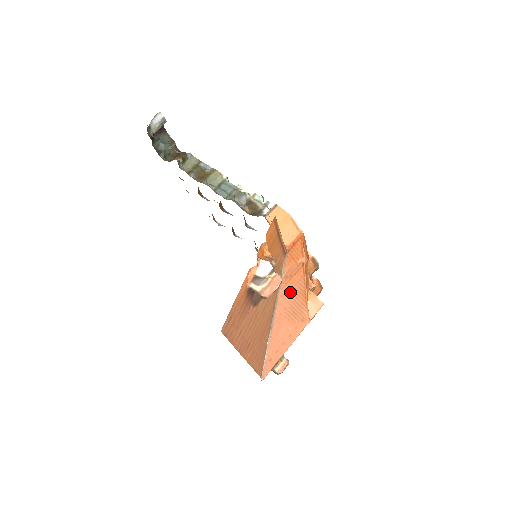
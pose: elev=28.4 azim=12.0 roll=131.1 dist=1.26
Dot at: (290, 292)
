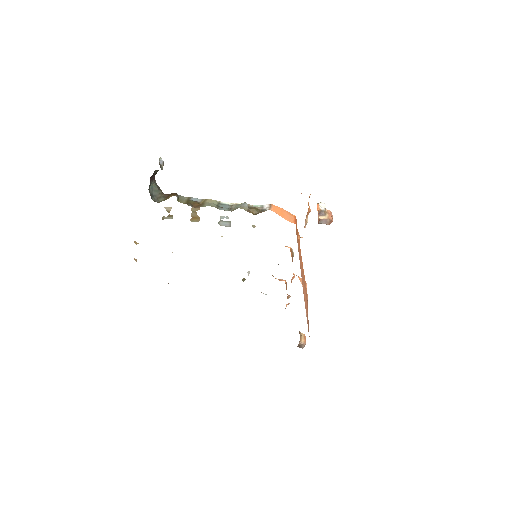
Dot at: (300, 262)
